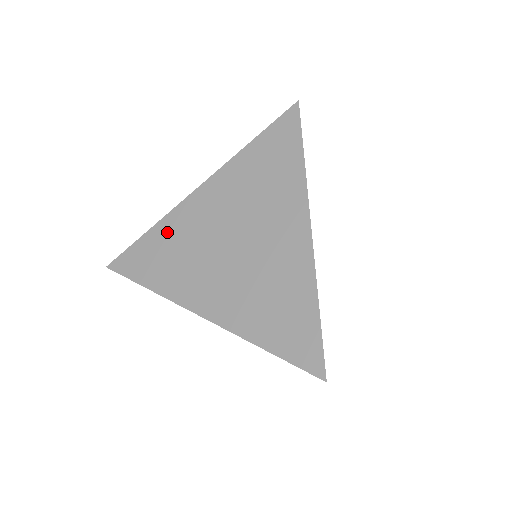
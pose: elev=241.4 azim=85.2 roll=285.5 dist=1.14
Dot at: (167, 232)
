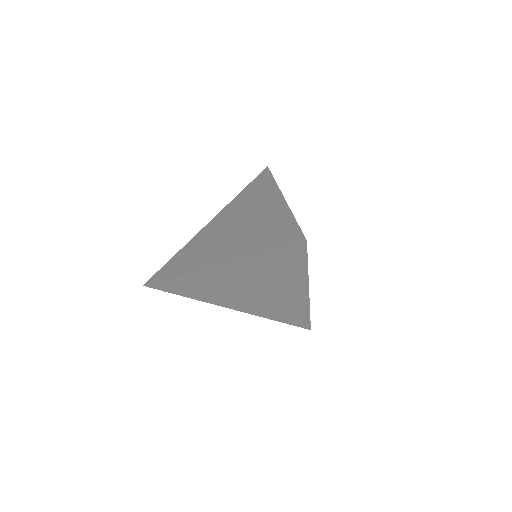
Dot at: (189, 248)
